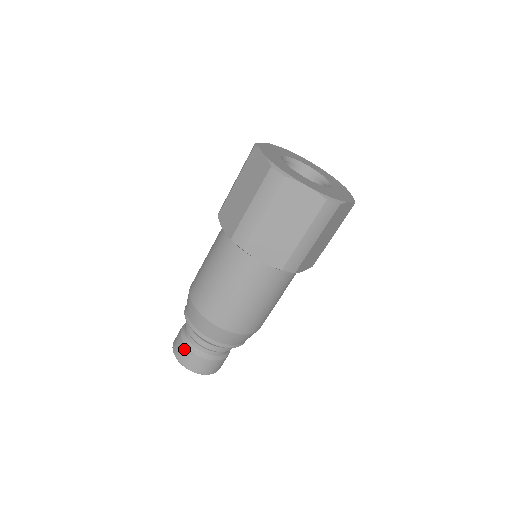
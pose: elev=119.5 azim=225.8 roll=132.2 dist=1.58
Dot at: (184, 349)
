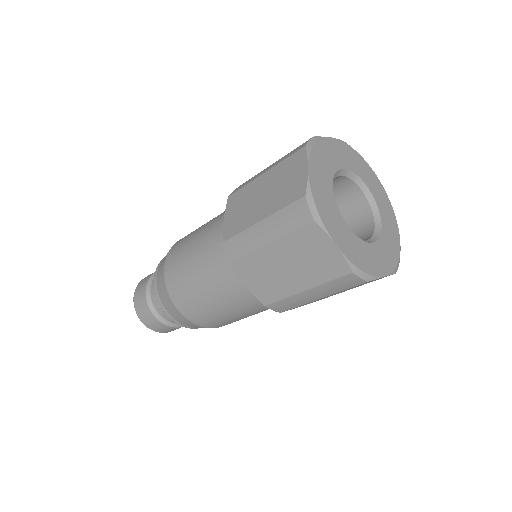
Dot at: (143, 300)
